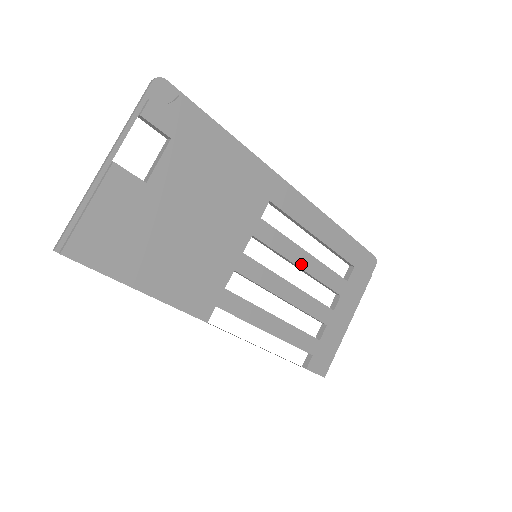
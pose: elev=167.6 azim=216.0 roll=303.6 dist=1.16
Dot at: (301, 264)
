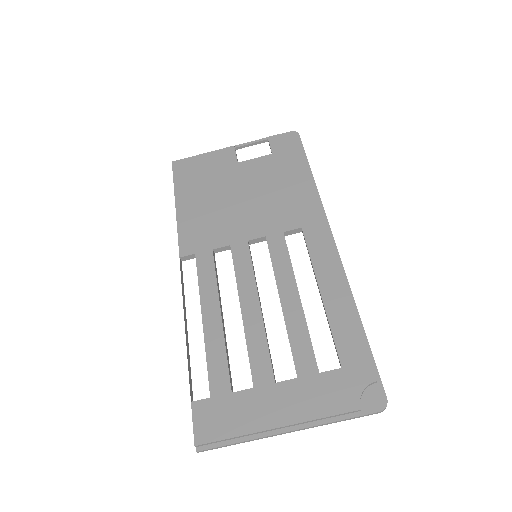
Dot at: (284, 297)
